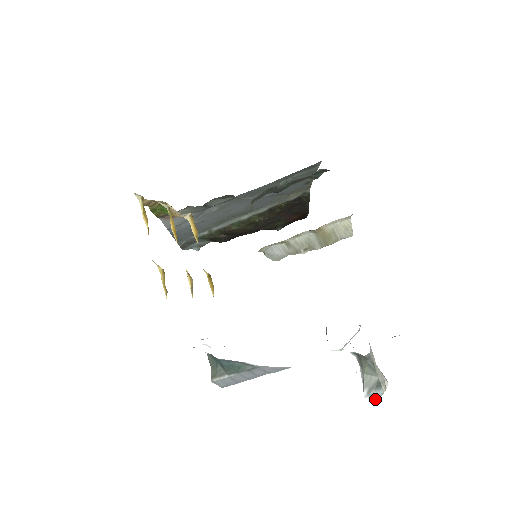
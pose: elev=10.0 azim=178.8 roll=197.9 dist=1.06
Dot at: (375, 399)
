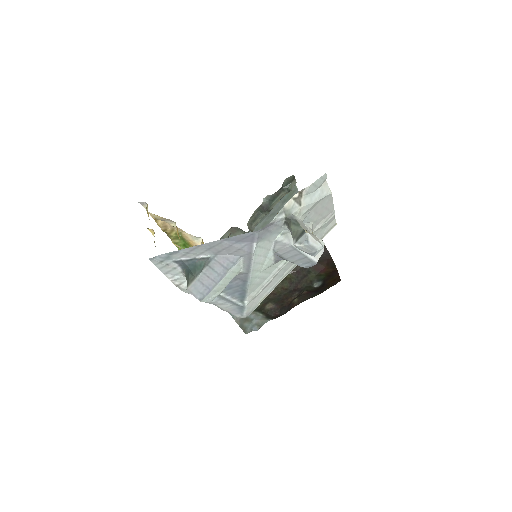
Dot at: (304, 245)
